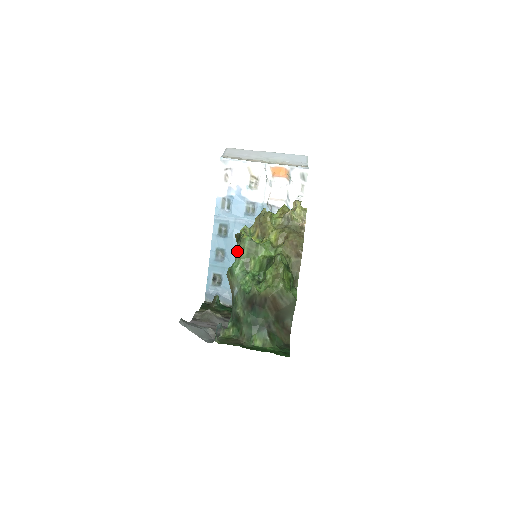
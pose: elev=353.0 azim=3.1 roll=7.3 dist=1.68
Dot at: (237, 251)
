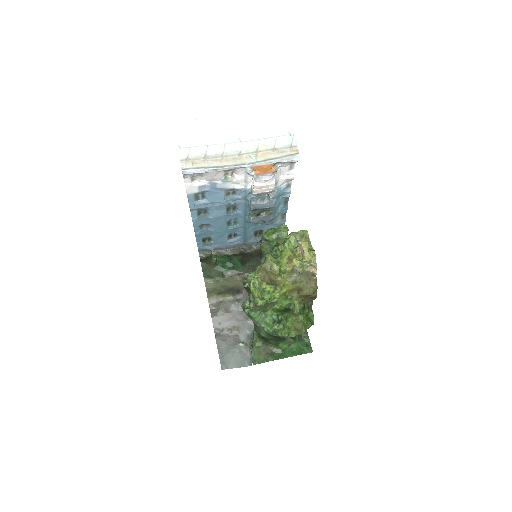
Dot at: (253, 308)
